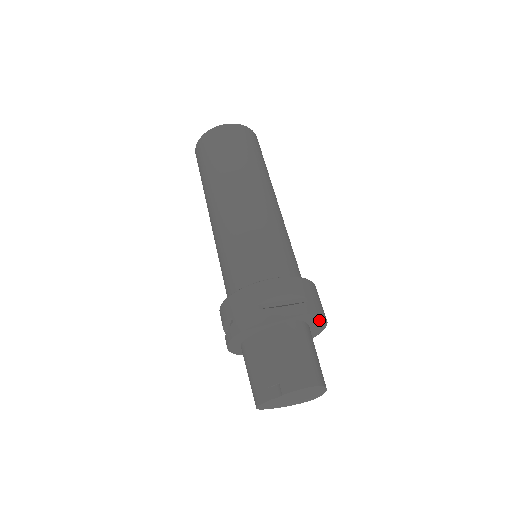
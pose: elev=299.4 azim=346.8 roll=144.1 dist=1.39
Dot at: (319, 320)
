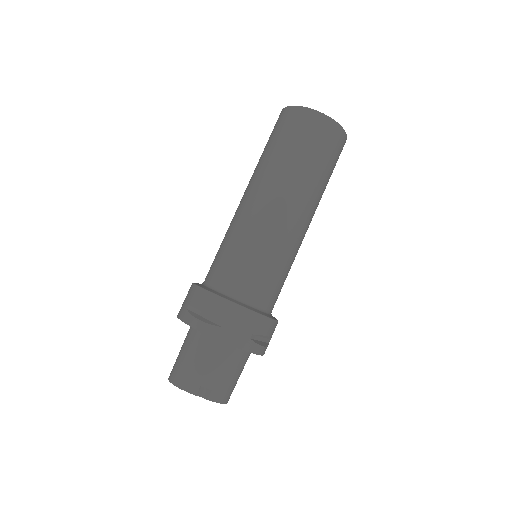
Dot at: occluded
